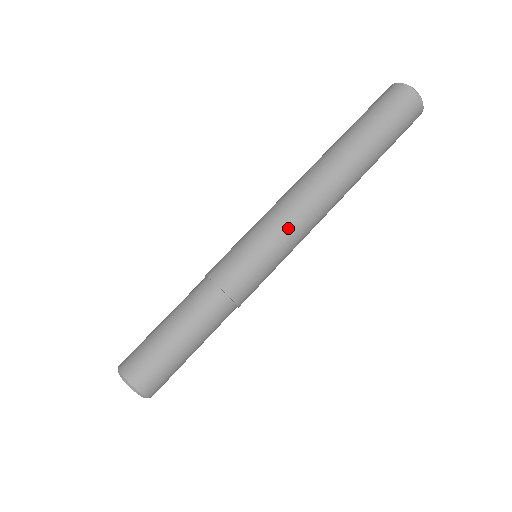
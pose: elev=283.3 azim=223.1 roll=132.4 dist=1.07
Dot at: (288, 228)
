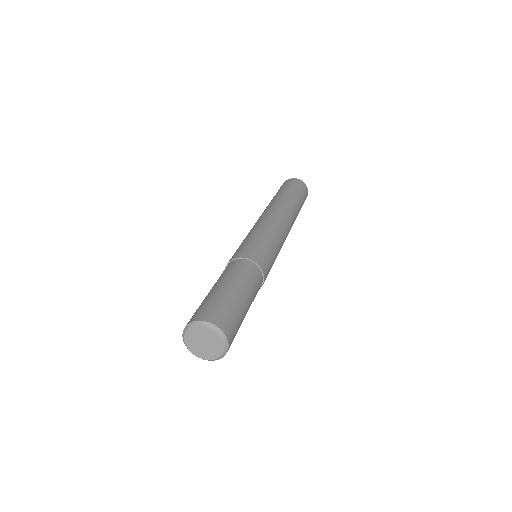
Dot at: (257, 227)
